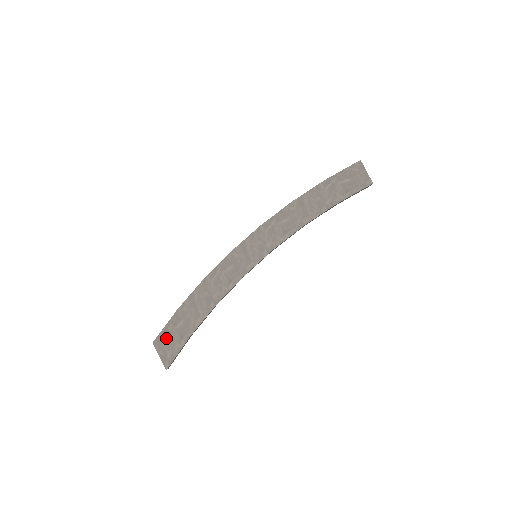
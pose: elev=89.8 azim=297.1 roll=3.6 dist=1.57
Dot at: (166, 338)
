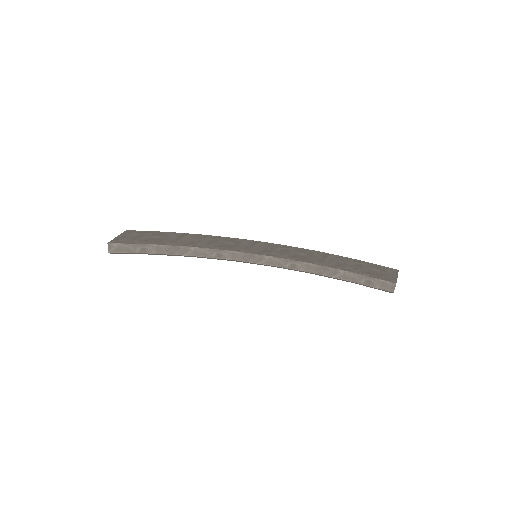
Dot at: (137, 234)
